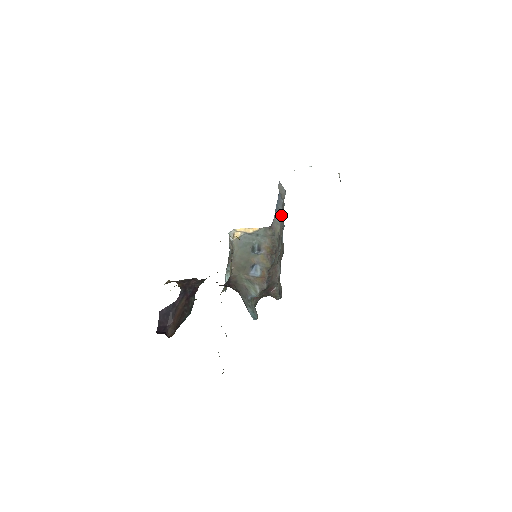
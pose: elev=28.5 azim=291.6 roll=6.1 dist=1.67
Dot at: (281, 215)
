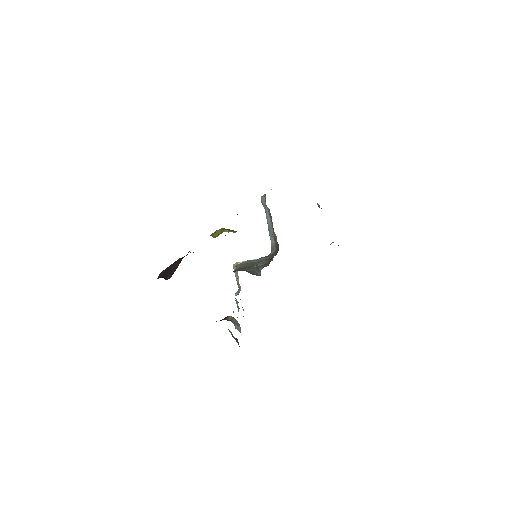
Dot at: occluded
